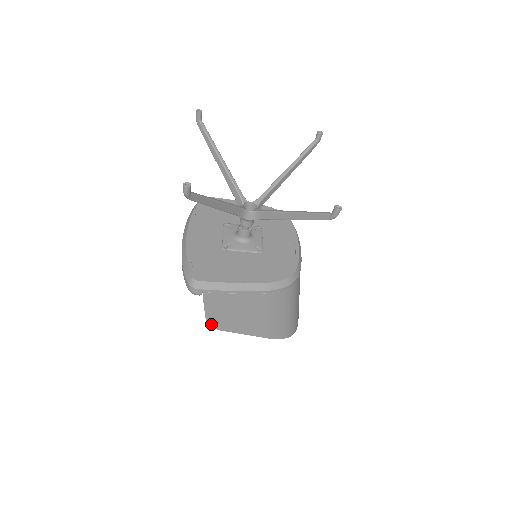
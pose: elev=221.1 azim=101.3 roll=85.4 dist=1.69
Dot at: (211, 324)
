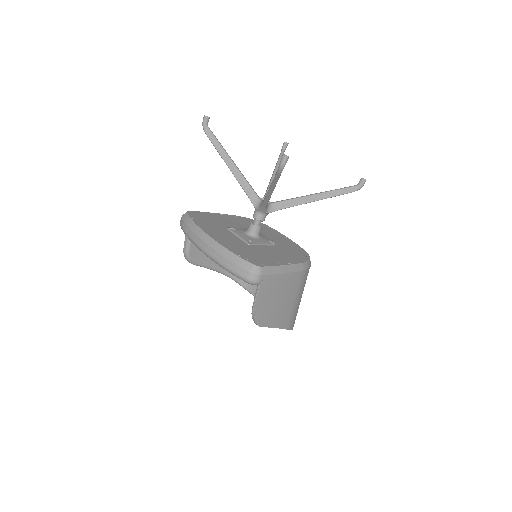
Dot at: (256, 320)
